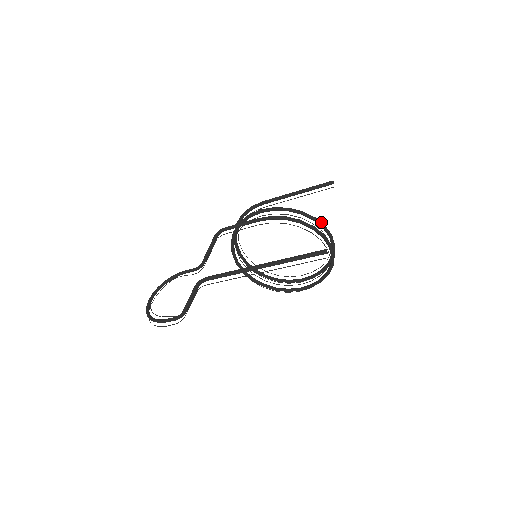
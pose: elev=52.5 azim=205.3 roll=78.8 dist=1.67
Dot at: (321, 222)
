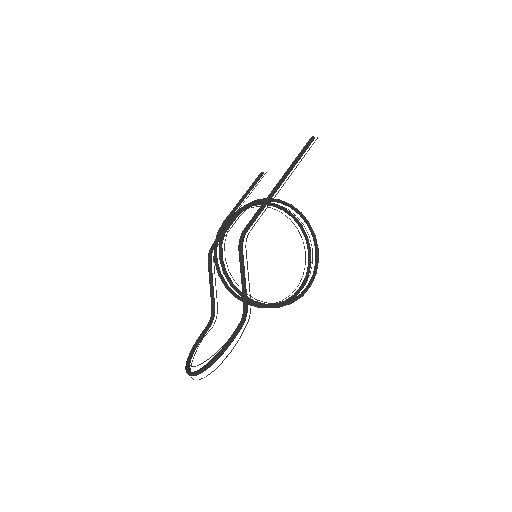
Dot at: occluded
